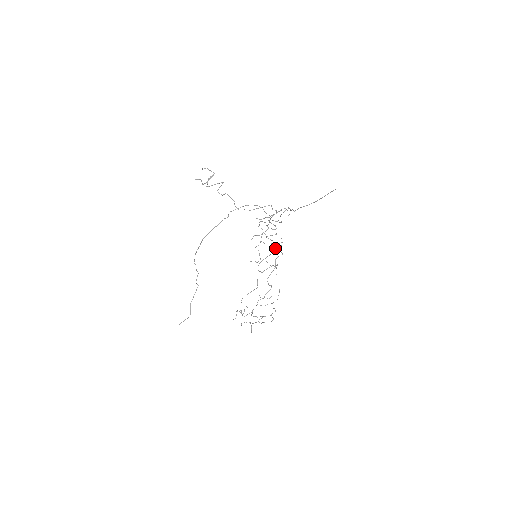
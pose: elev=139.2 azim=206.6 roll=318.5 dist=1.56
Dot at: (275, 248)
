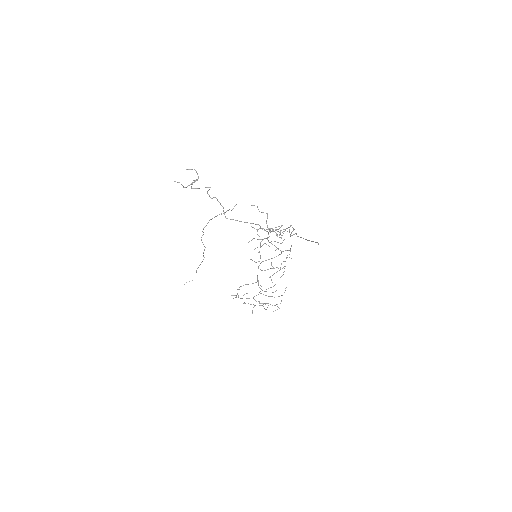
Dot at: (281, 253)
